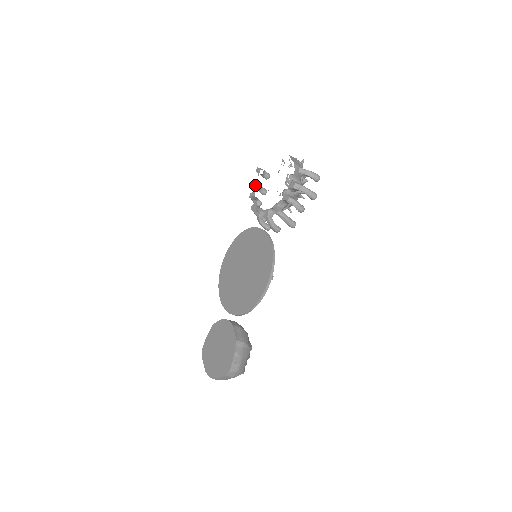
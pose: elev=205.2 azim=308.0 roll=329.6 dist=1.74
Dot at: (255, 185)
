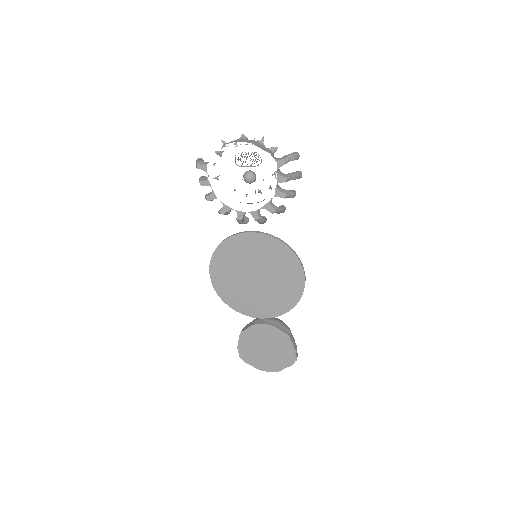
Dot at: occluded
